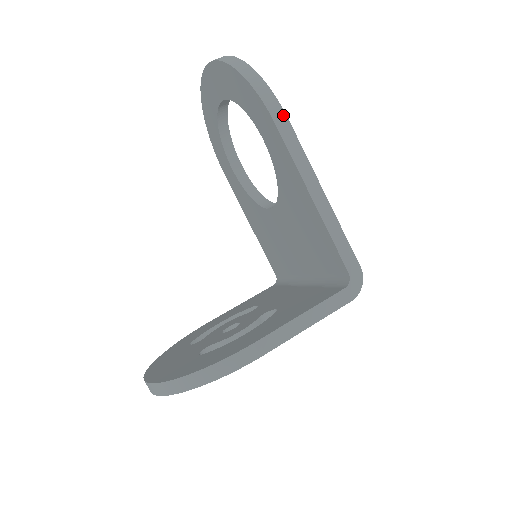
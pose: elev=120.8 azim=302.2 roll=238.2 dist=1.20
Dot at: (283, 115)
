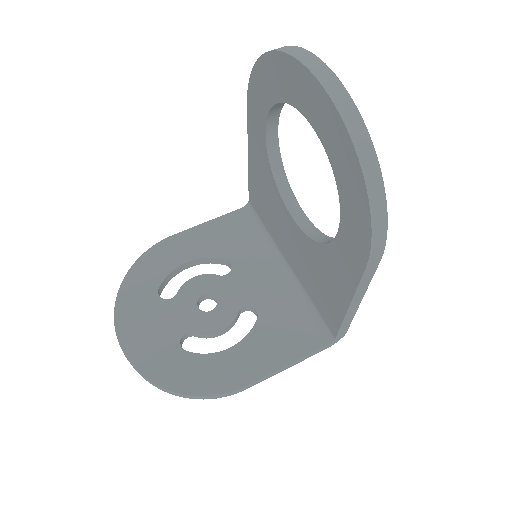
Dot at: (379, 258)
